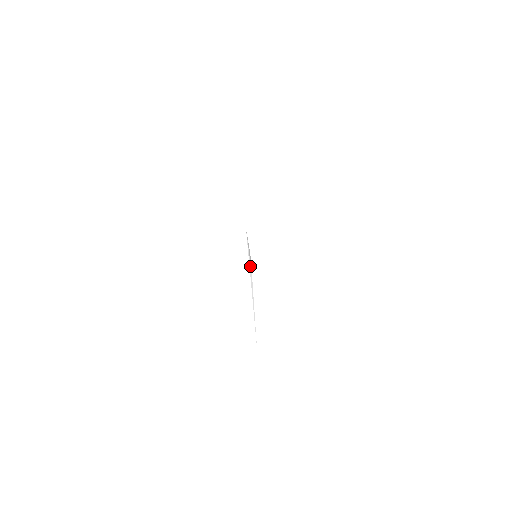
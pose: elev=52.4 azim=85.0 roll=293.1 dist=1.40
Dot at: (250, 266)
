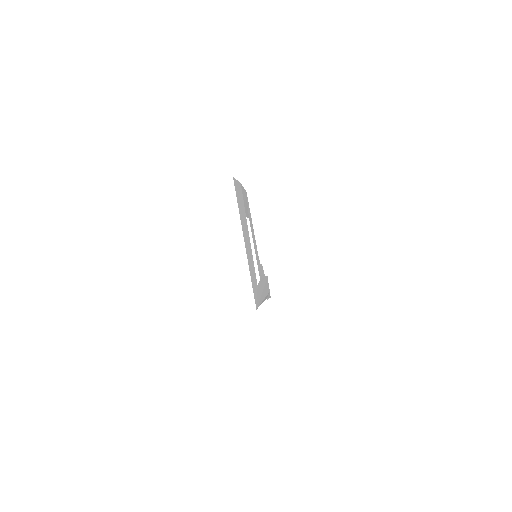
Dot at: occluded
